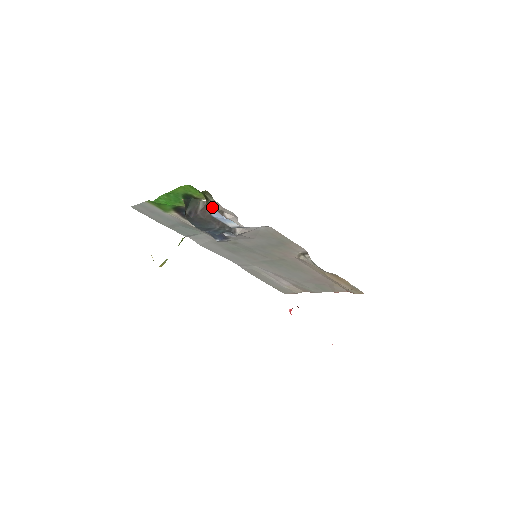
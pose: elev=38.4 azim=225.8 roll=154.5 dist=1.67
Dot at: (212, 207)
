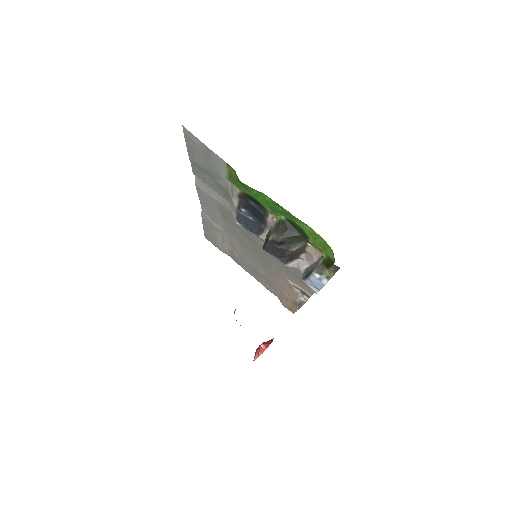
Dot at: (324, 278)
